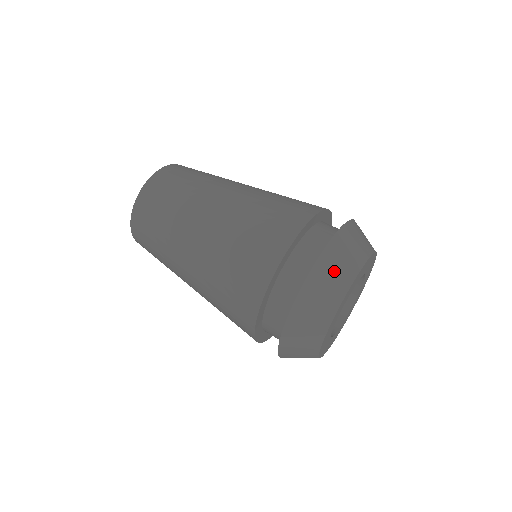
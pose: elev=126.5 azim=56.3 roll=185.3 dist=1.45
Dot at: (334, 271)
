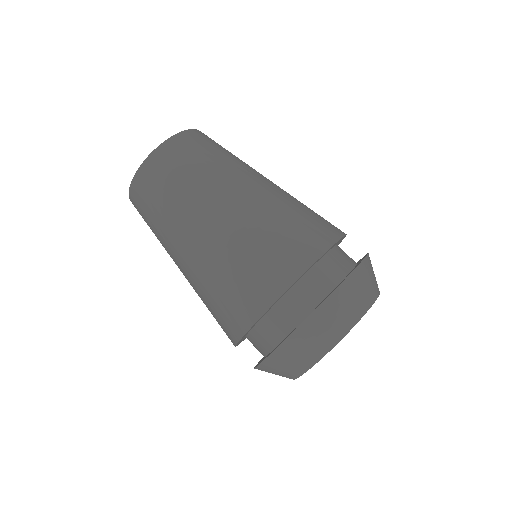
Dot at: (347, 305)
